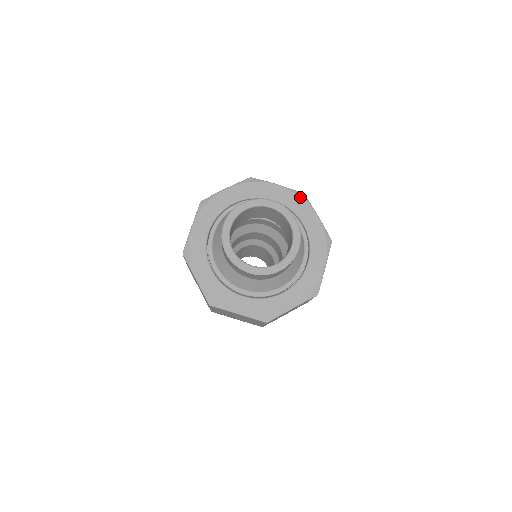
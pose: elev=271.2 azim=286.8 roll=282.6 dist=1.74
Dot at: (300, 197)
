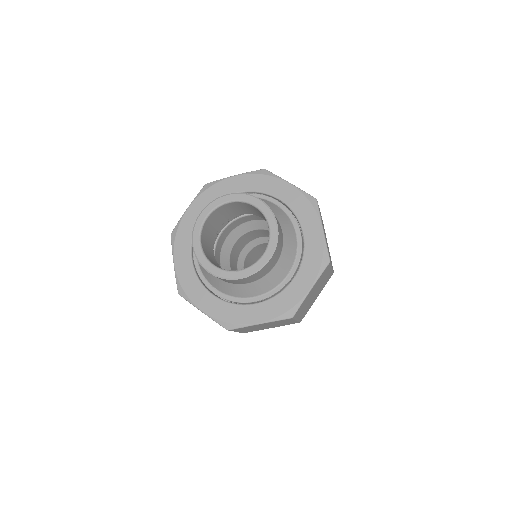
Dot at: (262, 175)
